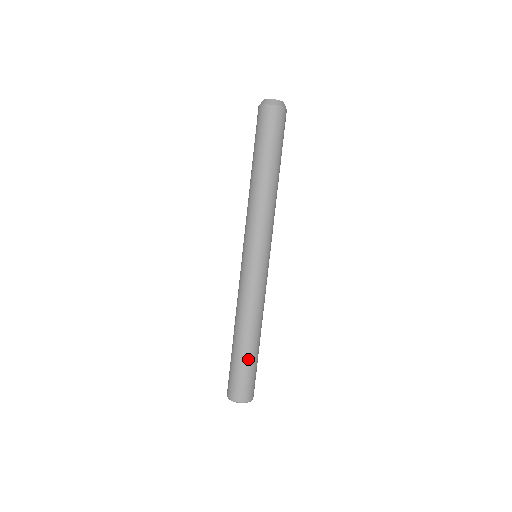
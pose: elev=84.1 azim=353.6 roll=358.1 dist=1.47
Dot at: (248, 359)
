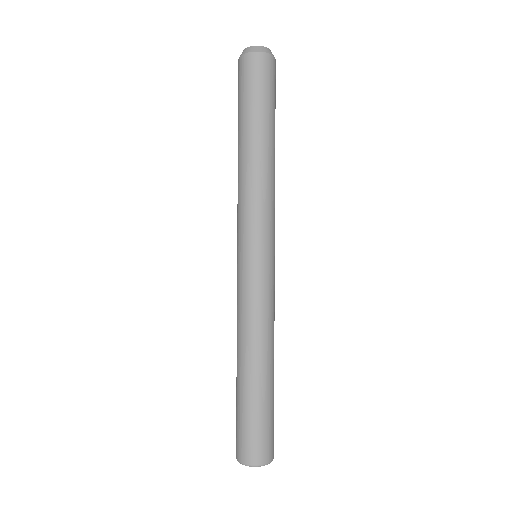
Dot at: (261, 401)
